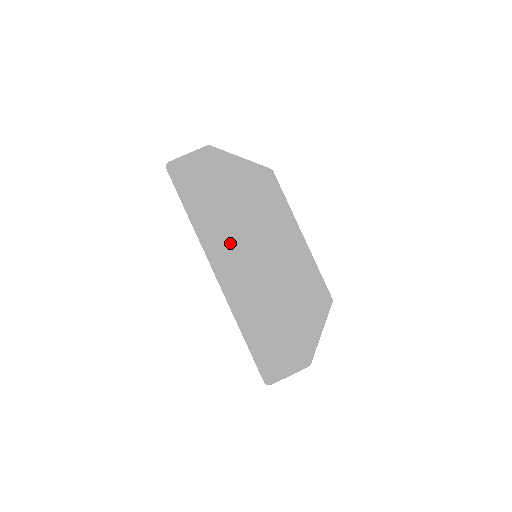
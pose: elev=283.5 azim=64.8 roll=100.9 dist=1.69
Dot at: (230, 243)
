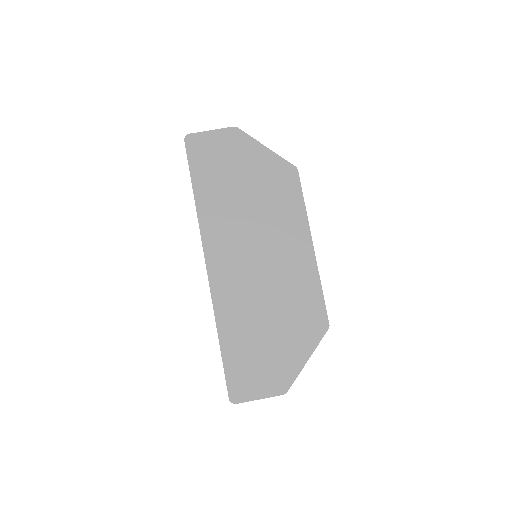
Dot at: (231, 235)
